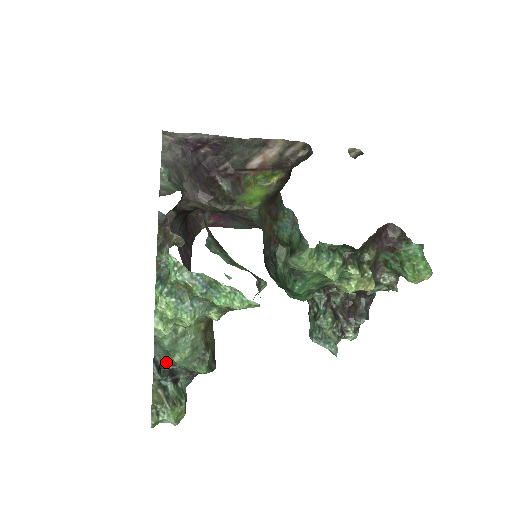
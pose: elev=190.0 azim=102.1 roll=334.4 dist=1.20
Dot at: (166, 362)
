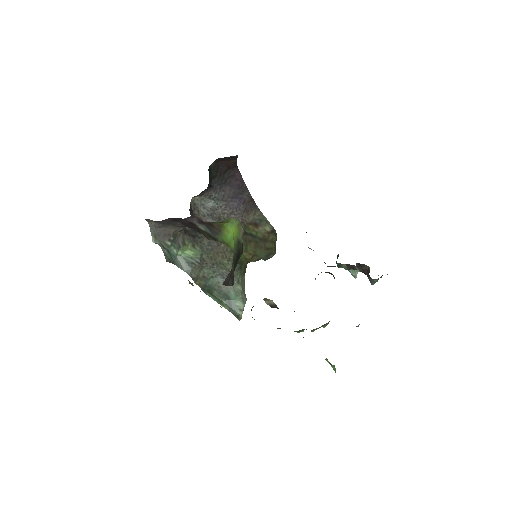
Dot at: occluded
